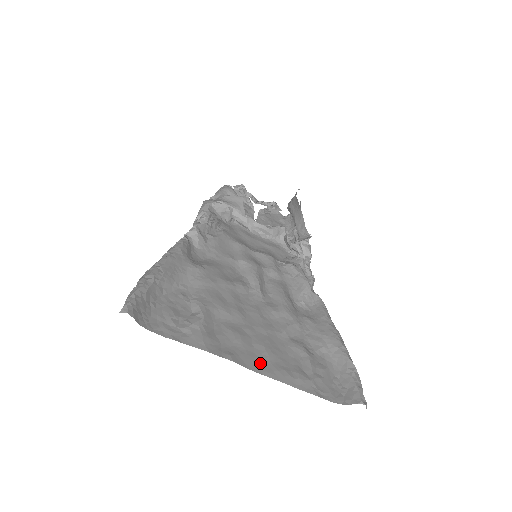
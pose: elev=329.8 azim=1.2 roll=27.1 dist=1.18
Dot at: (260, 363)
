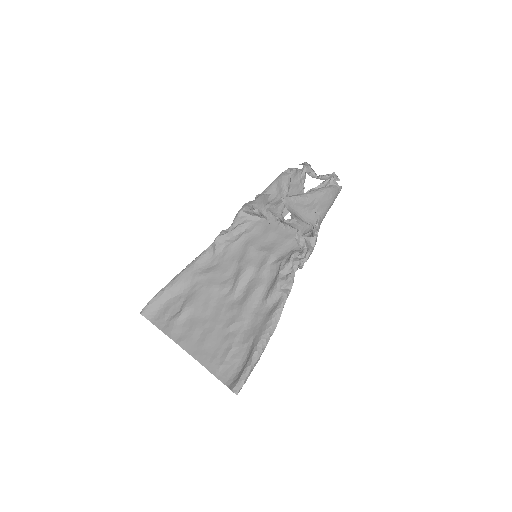
Dot at: (196, 348)
